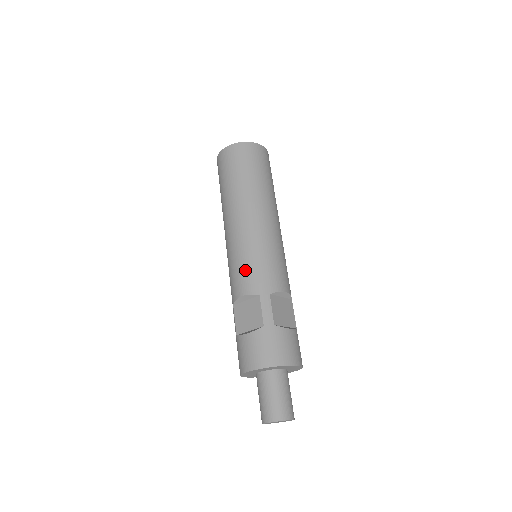
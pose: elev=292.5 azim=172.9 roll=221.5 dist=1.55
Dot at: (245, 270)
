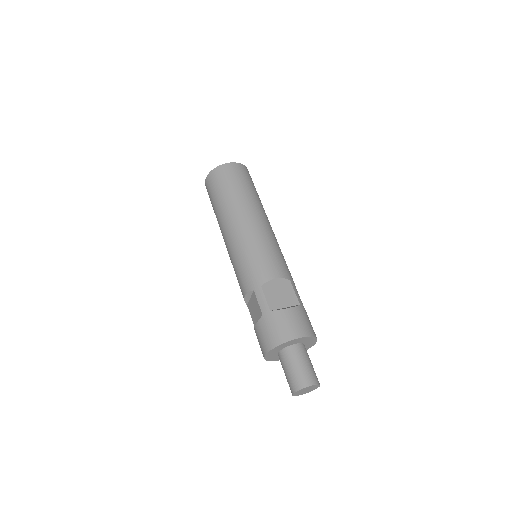
Dot at: (275, 259)
